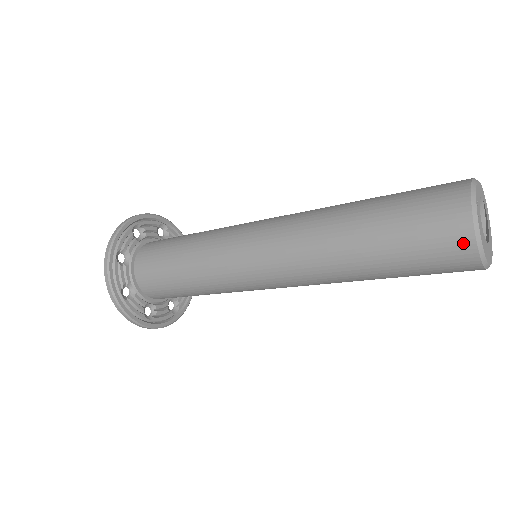
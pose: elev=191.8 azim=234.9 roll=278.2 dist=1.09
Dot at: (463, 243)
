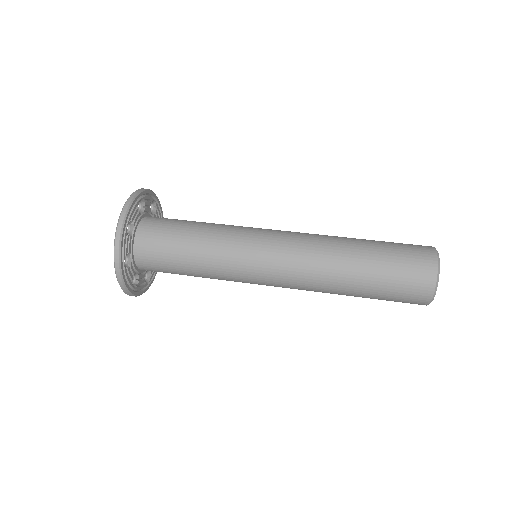
Dot at: (427, 289)
